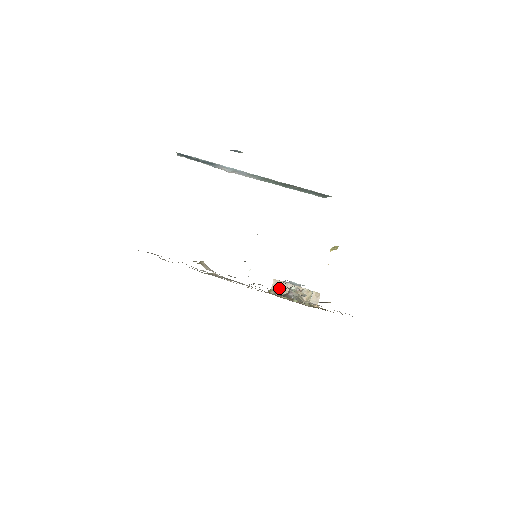
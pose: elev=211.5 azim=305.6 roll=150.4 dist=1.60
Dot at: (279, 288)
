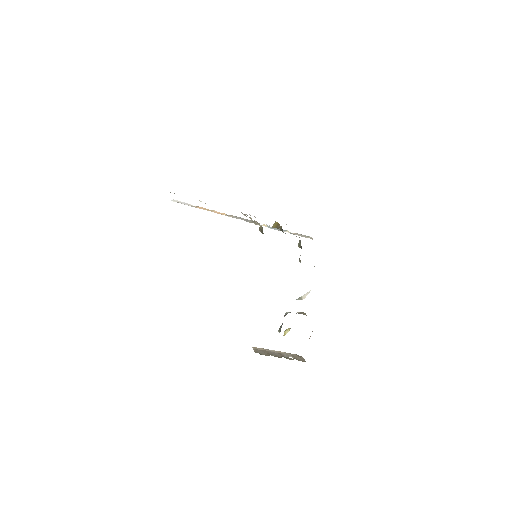
Dot at: (262, 352)
